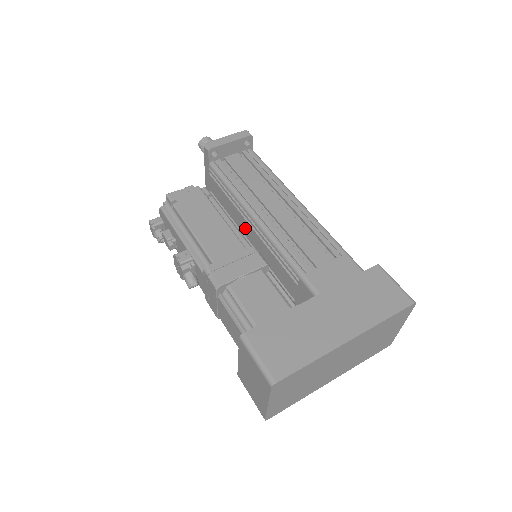
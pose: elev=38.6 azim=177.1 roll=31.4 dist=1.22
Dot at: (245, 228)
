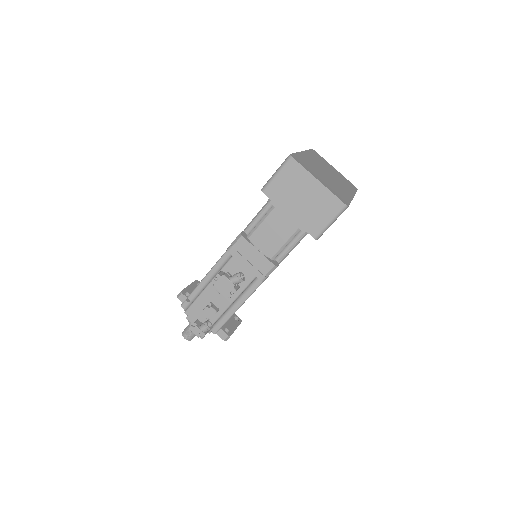
Dot at: occluded
